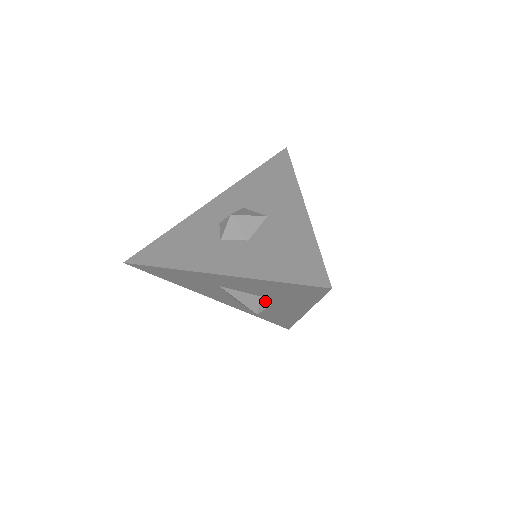
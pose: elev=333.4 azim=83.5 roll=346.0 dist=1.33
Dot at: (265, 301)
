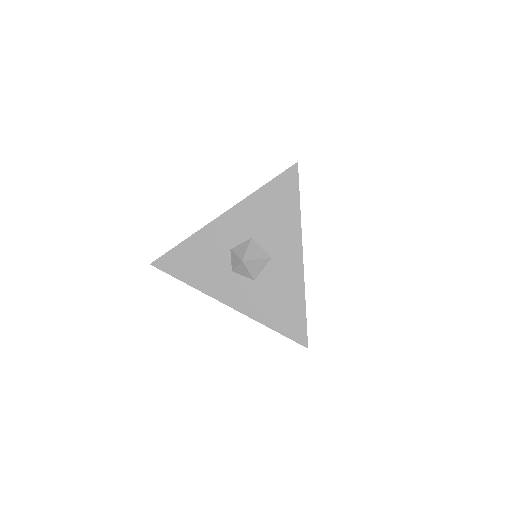
Dot at: occluded
